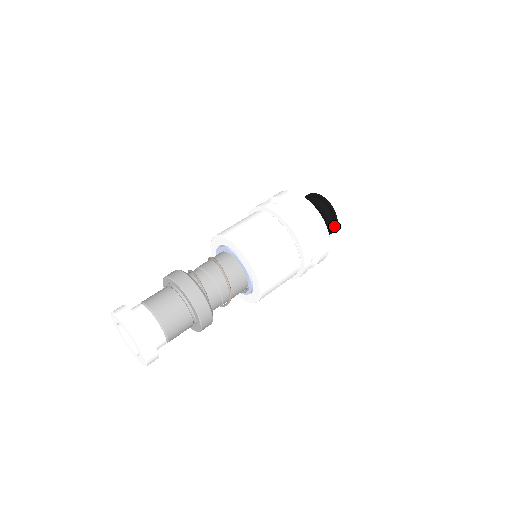
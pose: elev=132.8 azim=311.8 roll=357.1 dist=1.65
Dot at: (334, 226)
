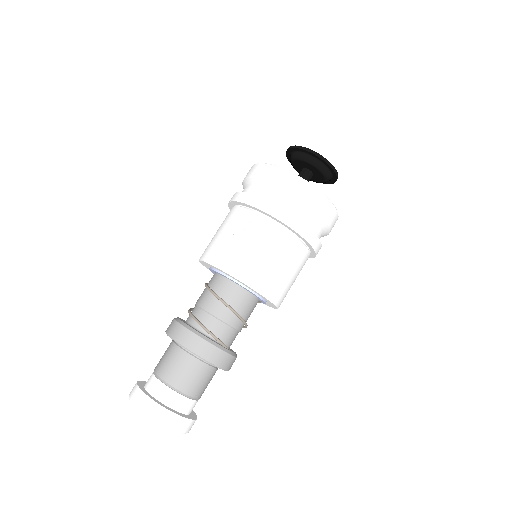
Dot at: (334, 178)
